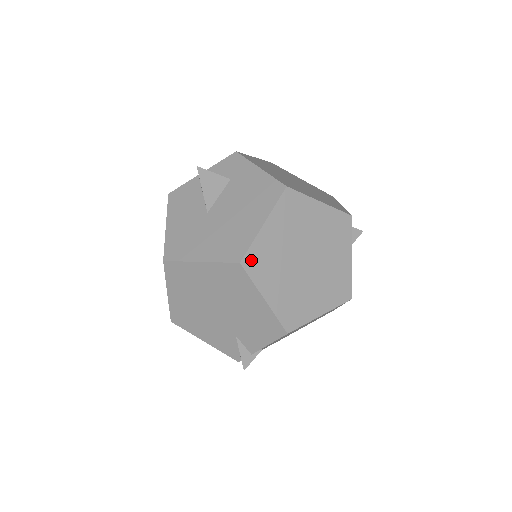
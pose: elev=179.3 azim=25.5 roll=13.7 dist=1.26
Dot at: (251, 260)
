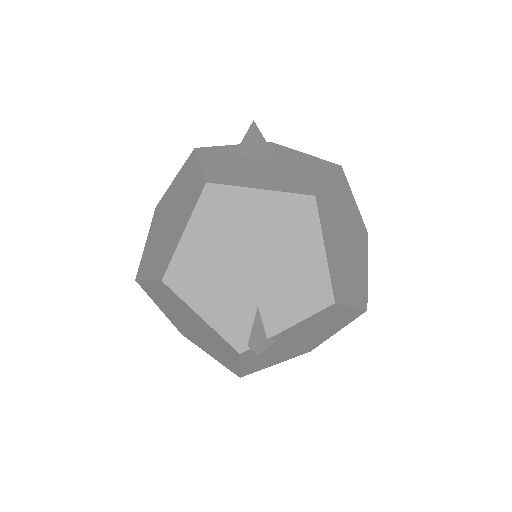
Dot at: (321, 202)
